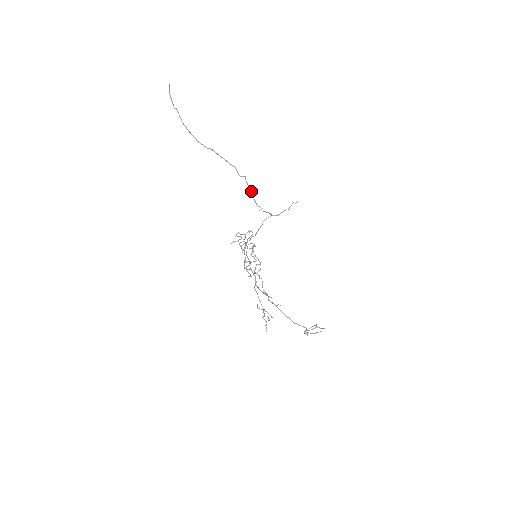
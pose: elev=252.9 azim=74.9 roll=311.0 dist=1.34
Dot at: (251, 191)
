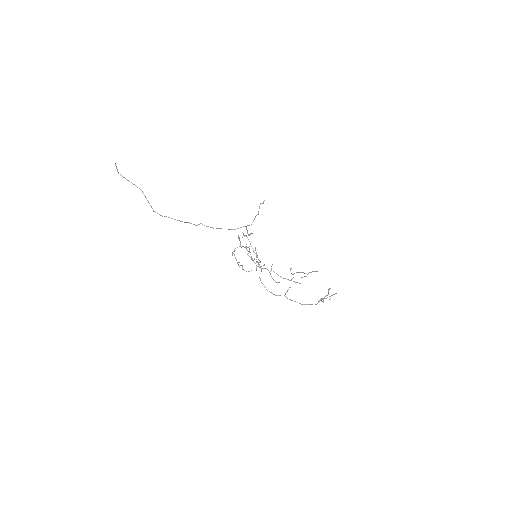
Dot at: (213, 228)
